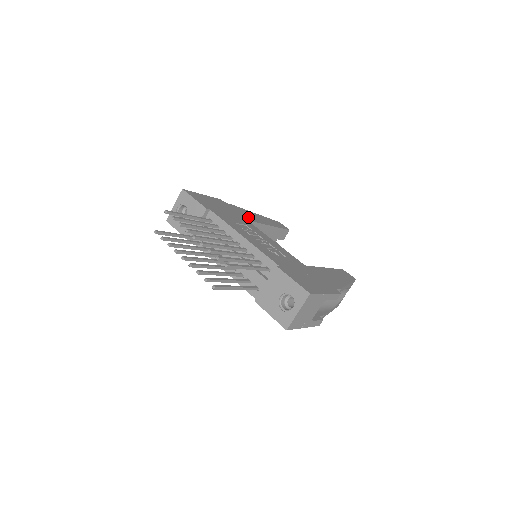
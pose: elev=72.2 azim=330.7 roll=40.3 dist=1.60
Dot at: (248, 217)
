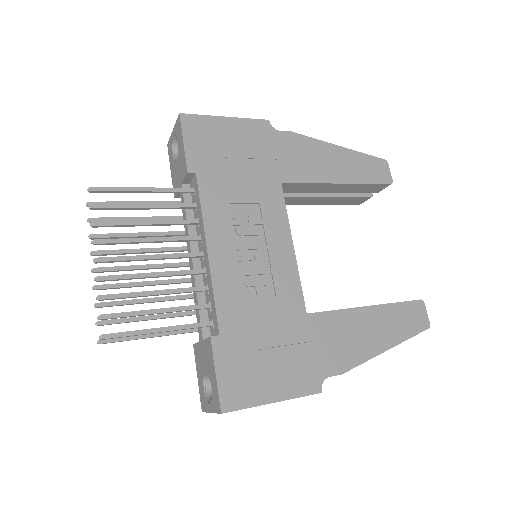
Dot at: (295, 169)
